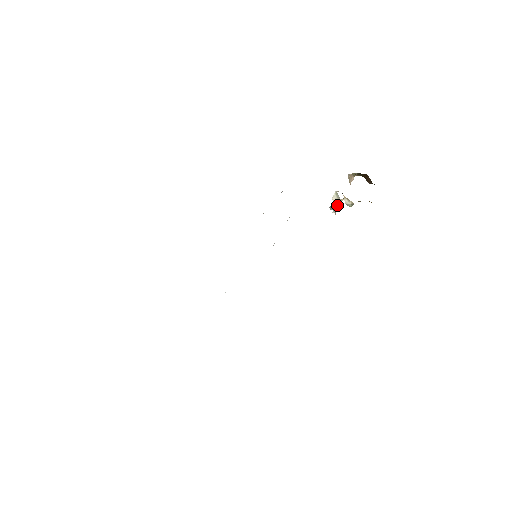
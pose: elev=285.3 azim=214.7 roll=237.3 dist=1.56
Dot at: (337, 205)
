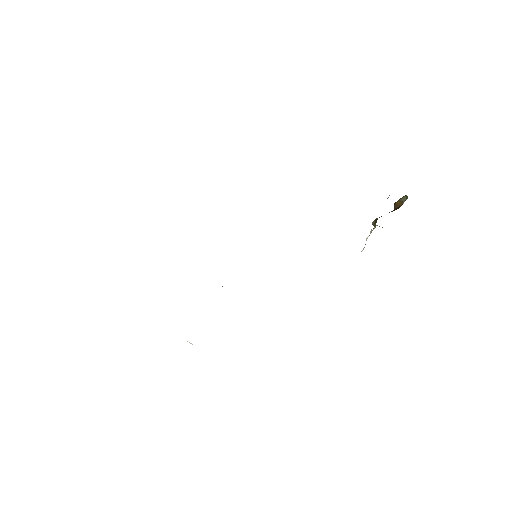
Dot at: occluded
